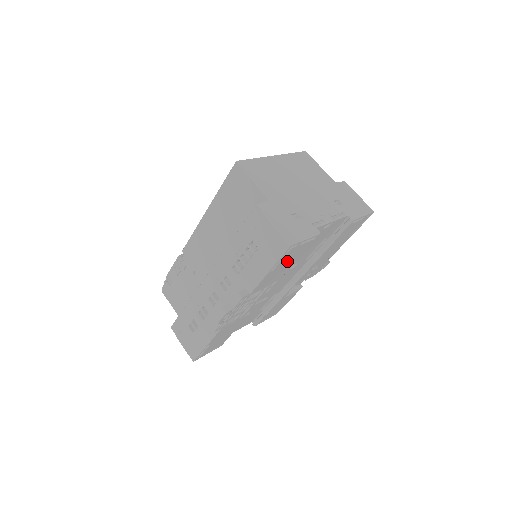
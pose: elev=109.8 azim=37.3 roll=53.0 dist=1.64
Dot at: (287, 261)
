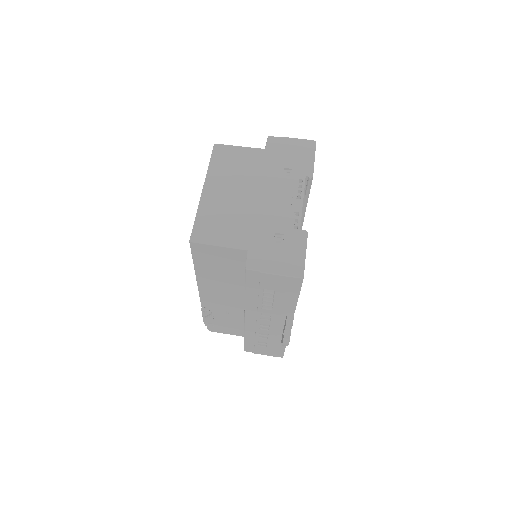
Dot at: occluded
